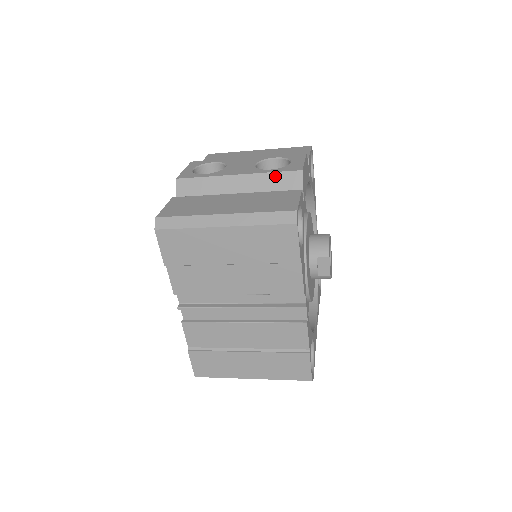
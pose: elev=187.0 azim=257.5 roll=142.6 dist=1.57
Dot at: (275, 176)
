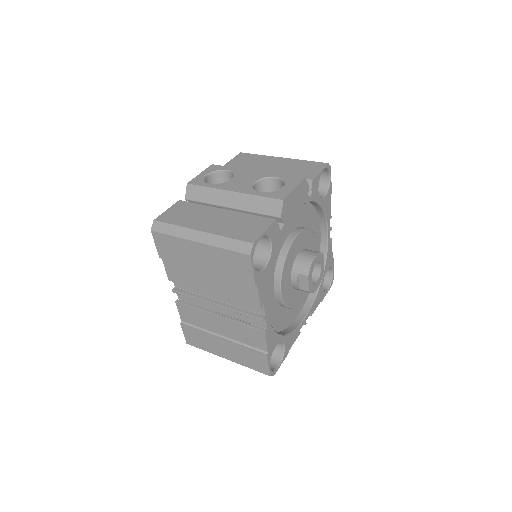
Dot at: (261, 200)
